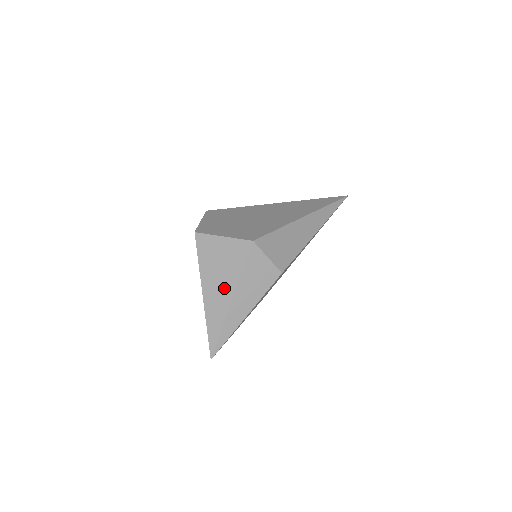
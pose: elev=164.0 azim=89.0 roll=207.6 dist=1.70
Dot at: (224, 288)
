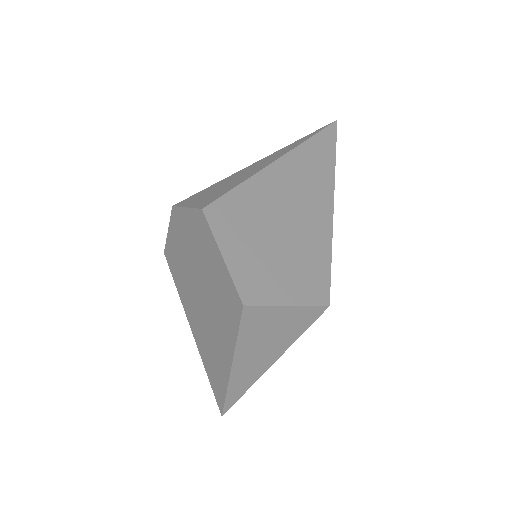
Dot at: (267, 357)
